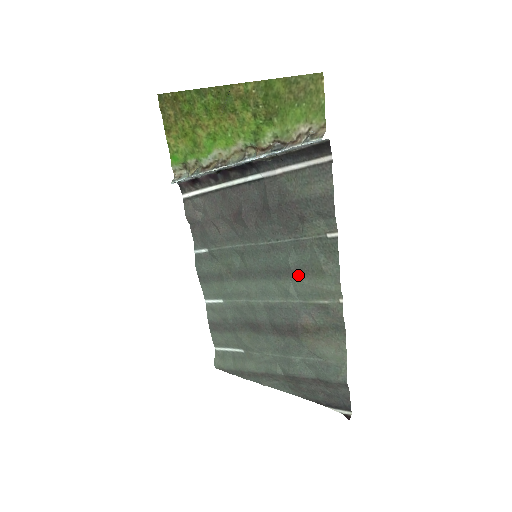
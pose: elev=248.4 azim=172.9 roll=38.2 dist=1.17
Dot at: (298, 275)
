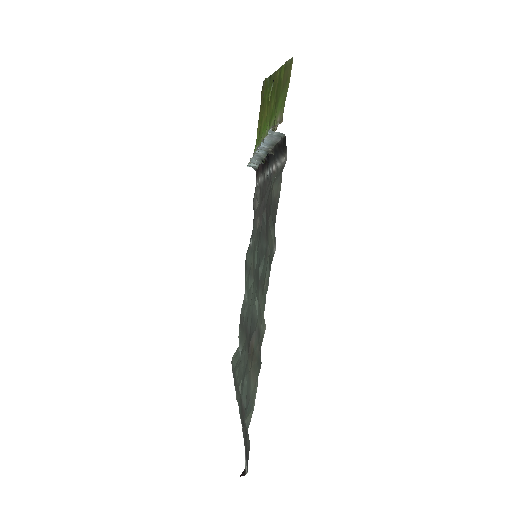
Dot at: (259, 287)
